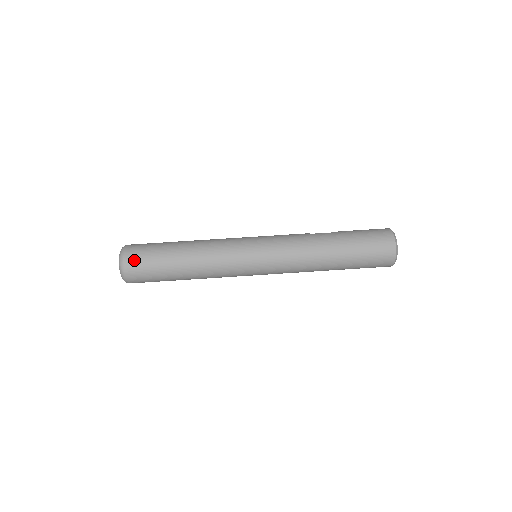
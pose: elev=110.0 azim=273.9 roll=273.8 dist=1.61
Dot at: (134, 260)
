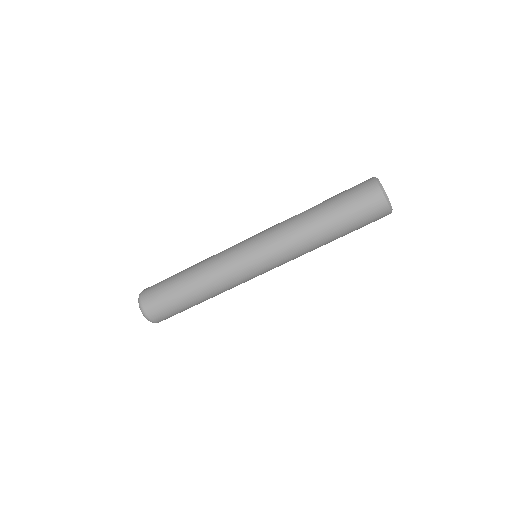
Dot at: (150, 302)
